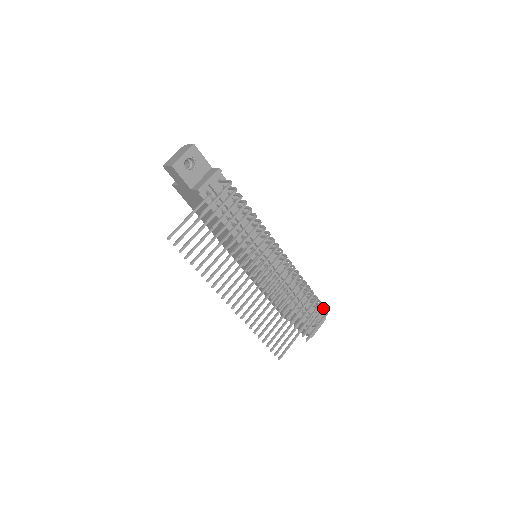
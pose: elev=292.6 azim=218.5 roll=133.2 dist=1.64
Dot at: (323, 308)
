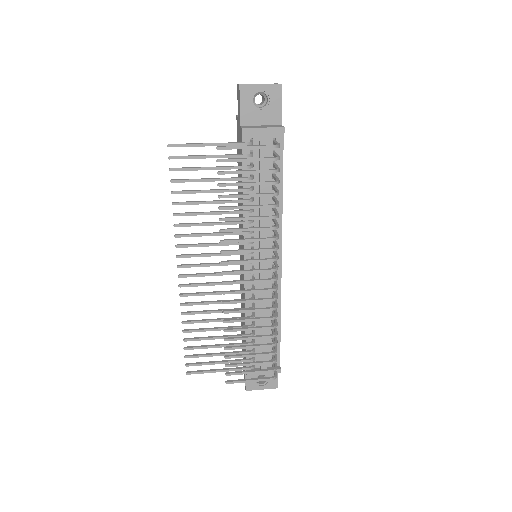
Dot at: (273, 369)
